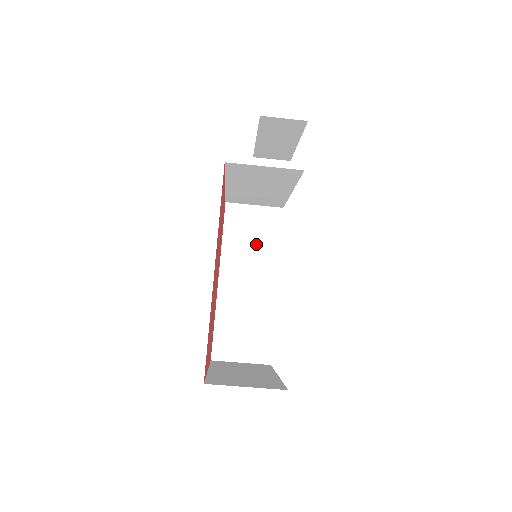
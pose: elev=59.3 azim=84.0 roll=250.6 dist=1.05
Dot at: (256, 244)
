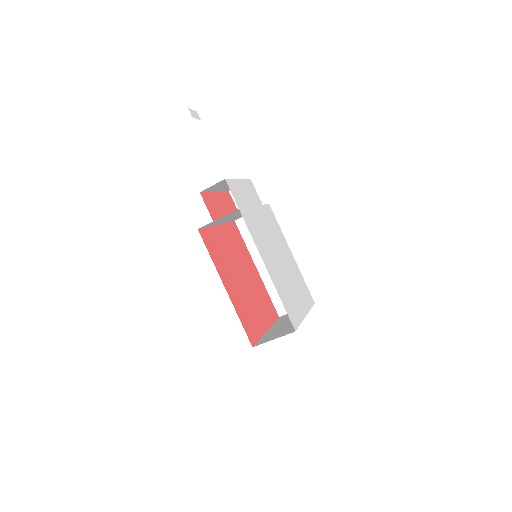
Dot at: occluded
